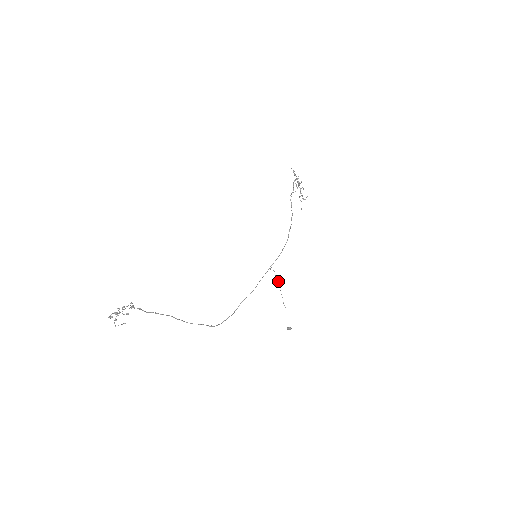
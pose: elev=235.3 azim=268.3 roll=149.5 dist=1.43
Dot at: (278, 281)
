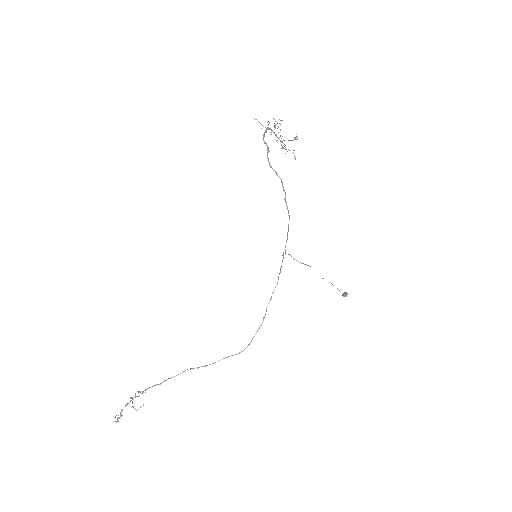
Dot at: occluded
